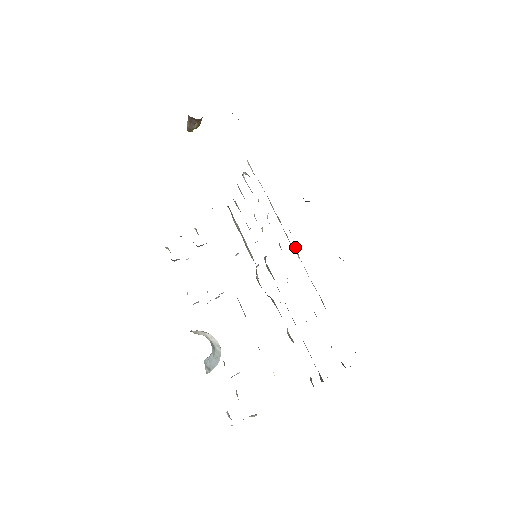
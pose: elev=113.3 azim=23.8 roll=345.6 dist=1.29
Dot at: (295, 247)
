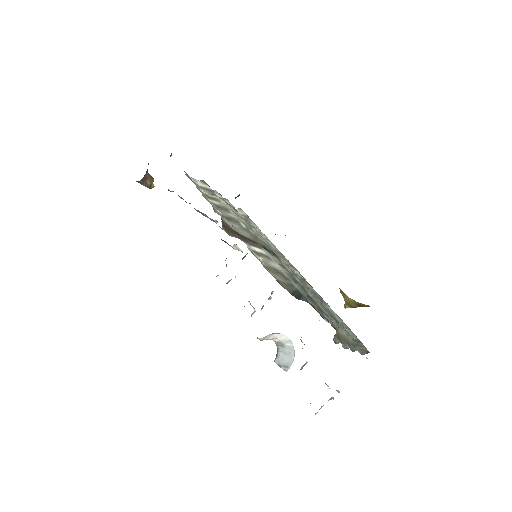
Dot at: (251, 243)
